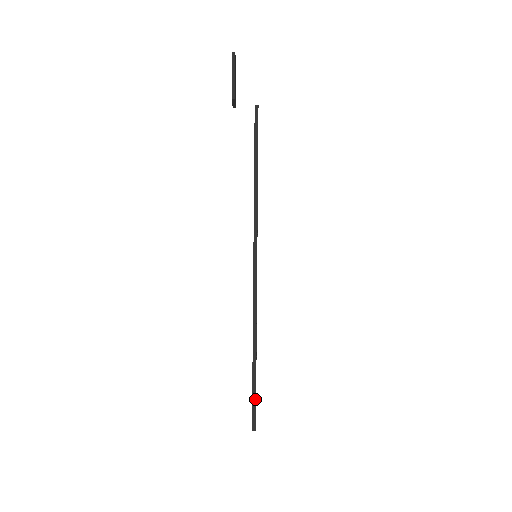
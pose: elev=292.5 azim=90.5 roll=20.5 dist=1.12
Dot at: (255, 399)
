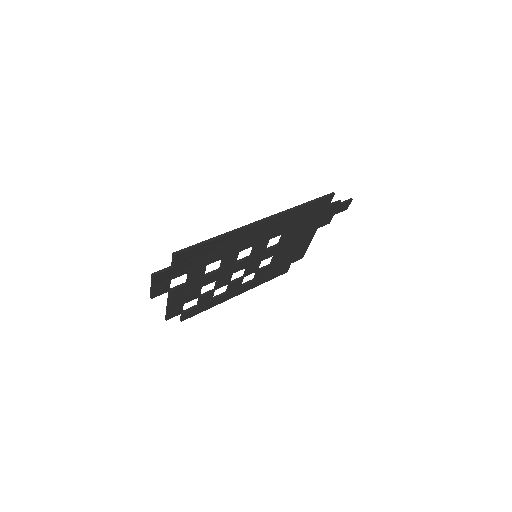
Dot at: (182, 251)
